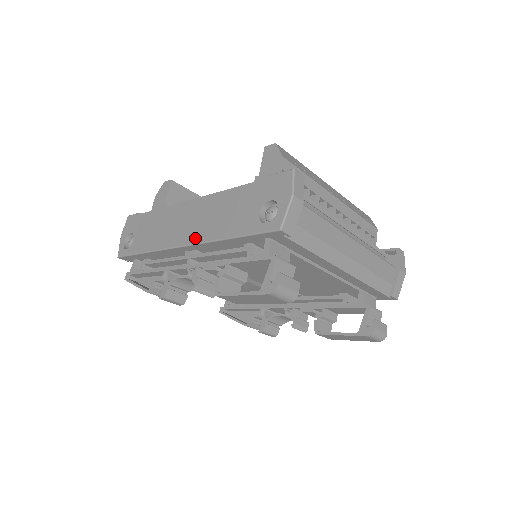
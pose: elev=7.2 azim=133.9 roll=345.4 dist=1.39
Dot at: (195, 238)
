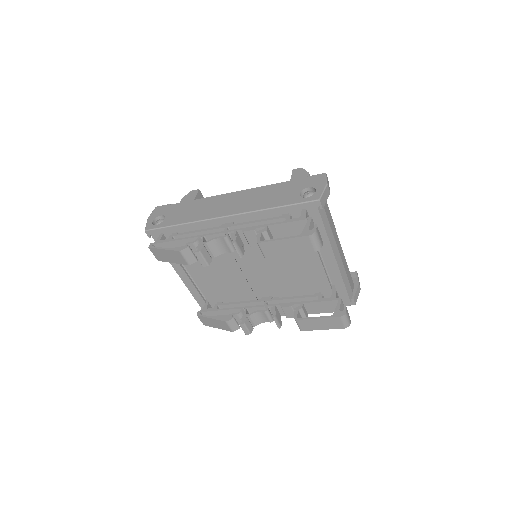
Dot at: (238, 211)
